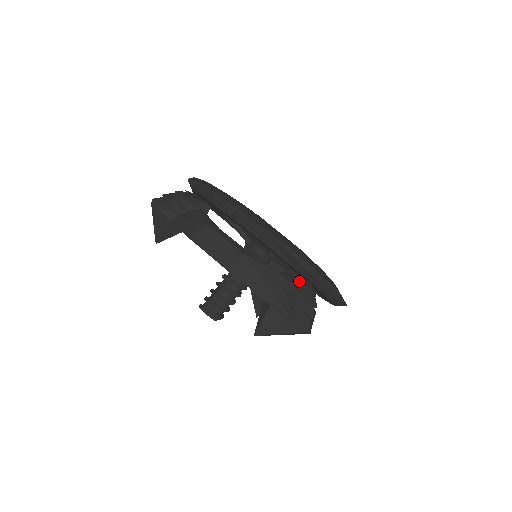
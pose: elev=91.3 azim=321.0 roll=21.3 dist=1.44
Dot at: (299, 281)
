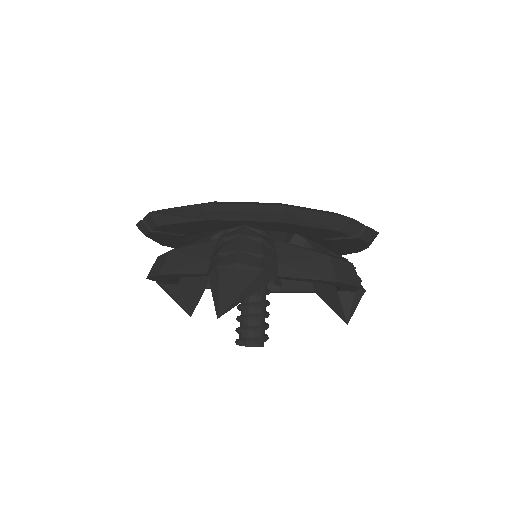
Dot at: (226, 229)
